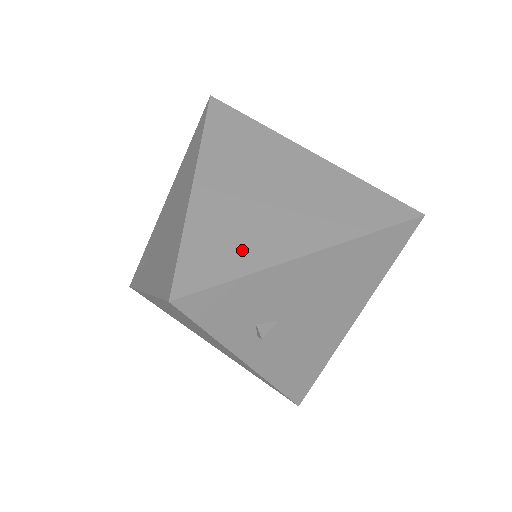
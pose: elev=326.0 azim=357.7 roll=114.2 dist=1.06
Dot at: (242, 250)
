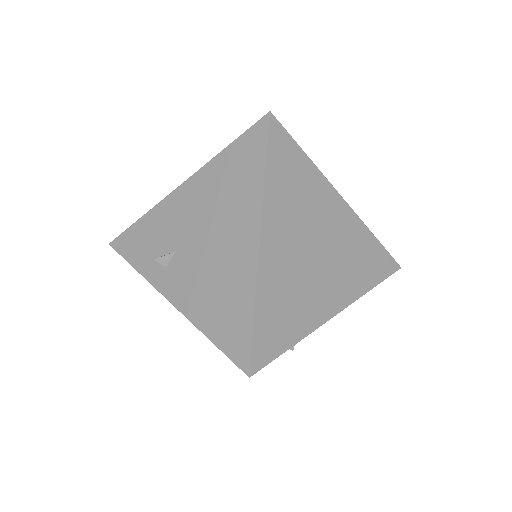
Dot at: occluded
